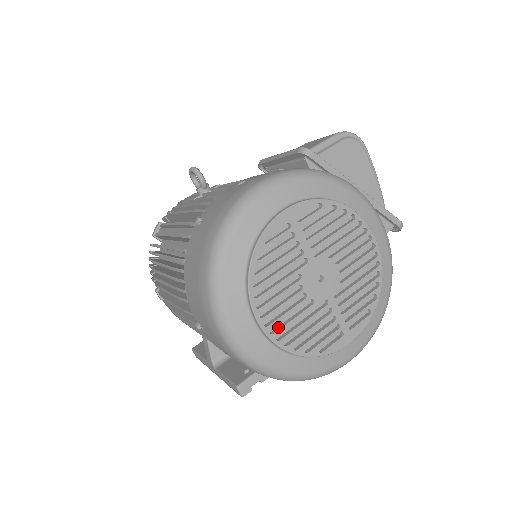
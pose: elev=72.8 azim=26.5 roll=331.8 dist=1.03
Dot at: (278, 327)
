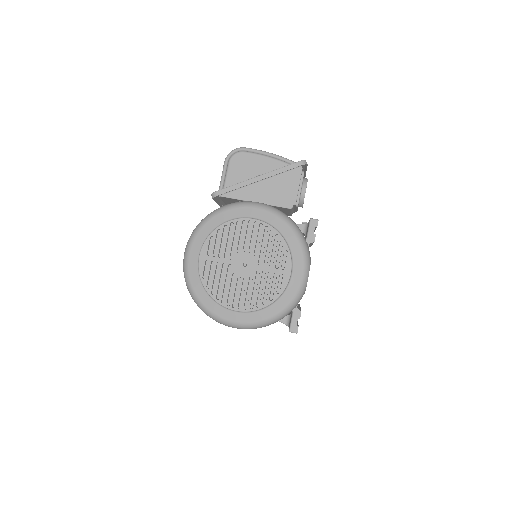
Dot at: (248, 303)
